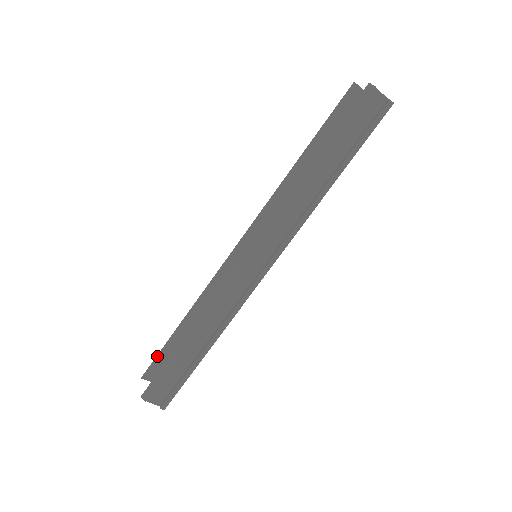
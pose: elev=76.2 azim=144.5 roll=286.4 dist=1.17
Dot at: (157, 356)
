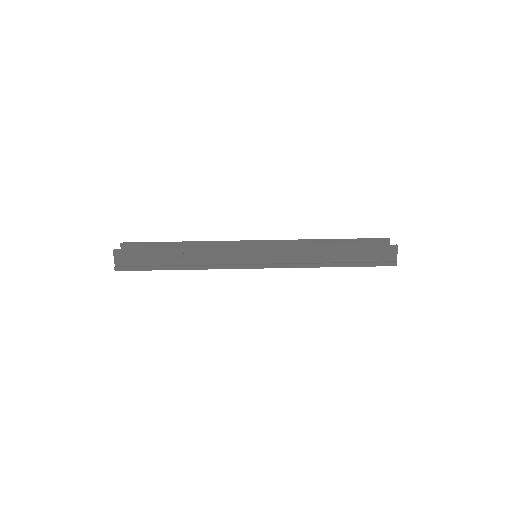
Dot at: (144, 242)
